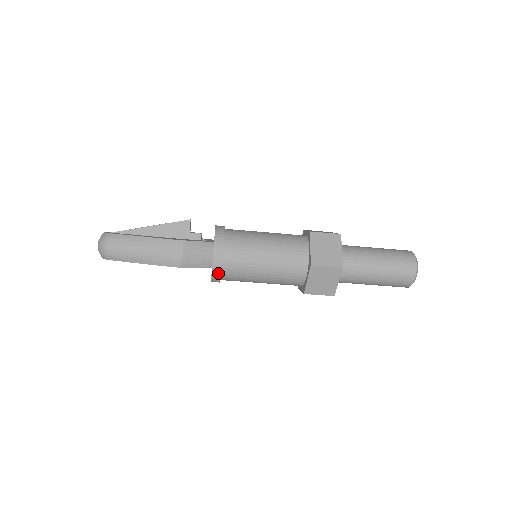
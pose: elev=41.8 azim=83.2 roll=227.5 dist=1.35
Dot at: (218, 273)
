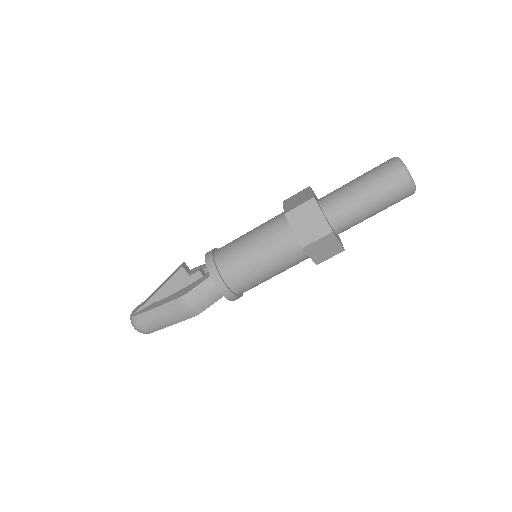
Dot at: (233, 297)
